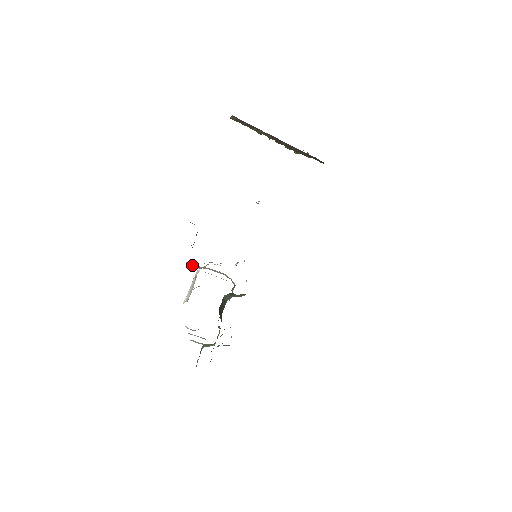
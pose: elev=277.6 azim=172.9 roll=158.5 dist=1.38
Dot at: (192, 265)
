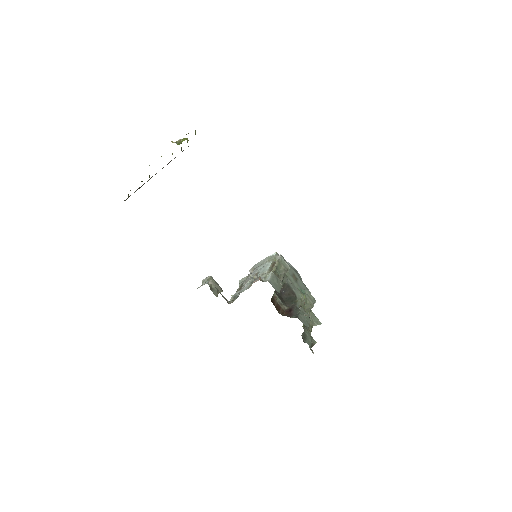
Dot at: (243, 280)
